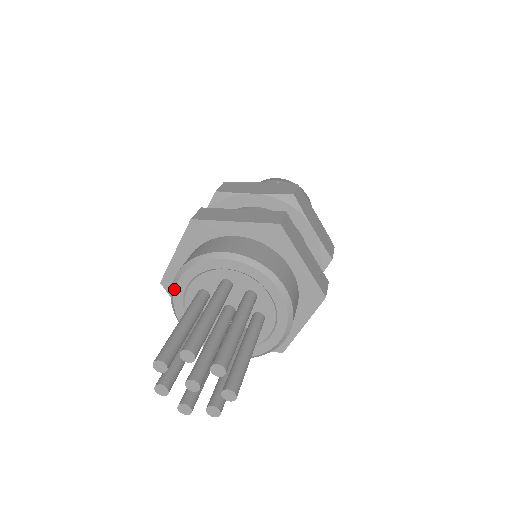
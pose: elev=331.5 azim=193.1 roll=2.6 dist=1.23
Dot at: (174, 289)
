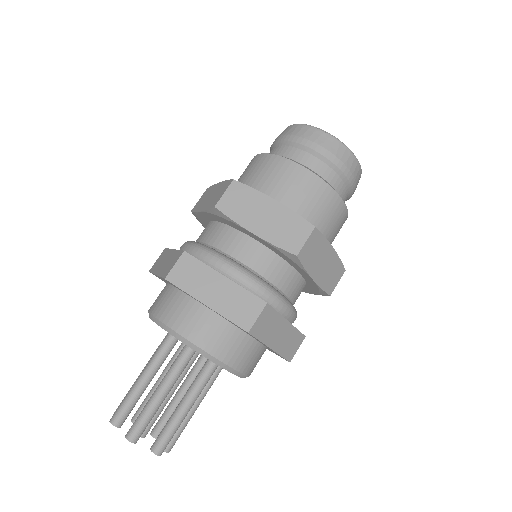
Dot at: occluded
